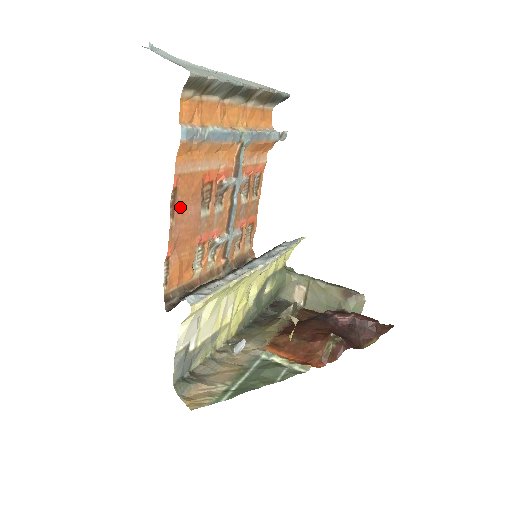
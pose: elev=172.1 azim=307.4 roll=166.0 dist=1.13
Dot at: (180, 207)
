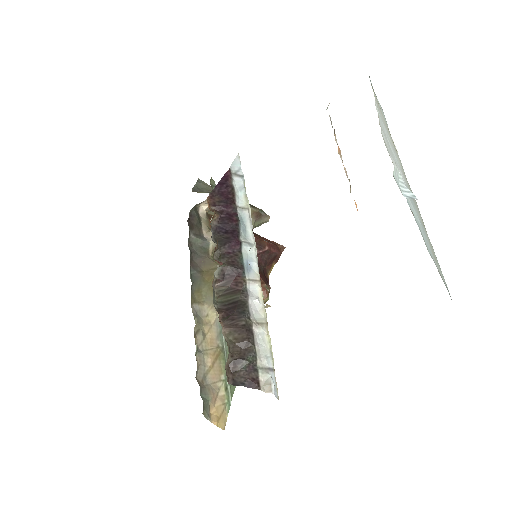
Dot at: occluded
